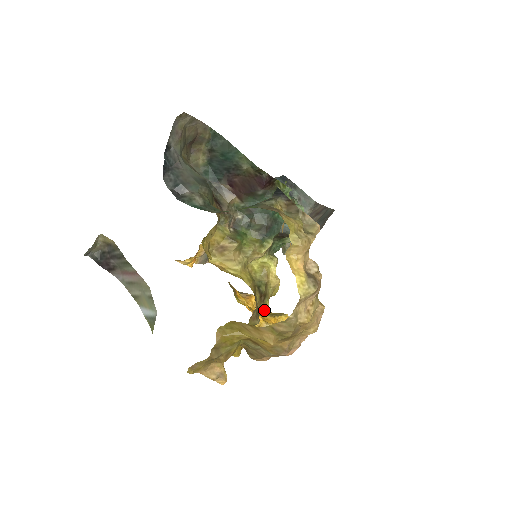
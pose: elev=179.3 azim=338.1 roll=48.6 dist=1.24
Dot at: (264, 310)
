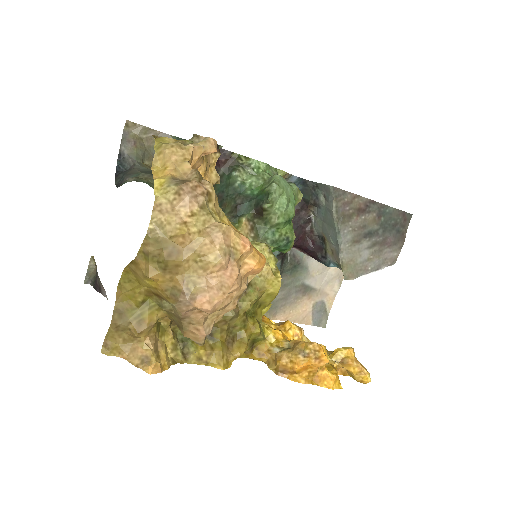
Dot at: (247, 303)
